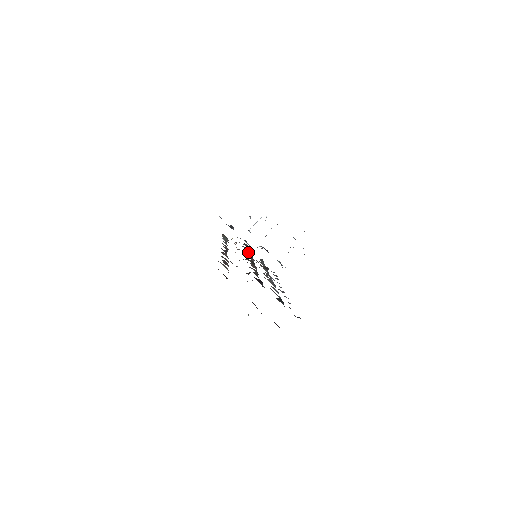
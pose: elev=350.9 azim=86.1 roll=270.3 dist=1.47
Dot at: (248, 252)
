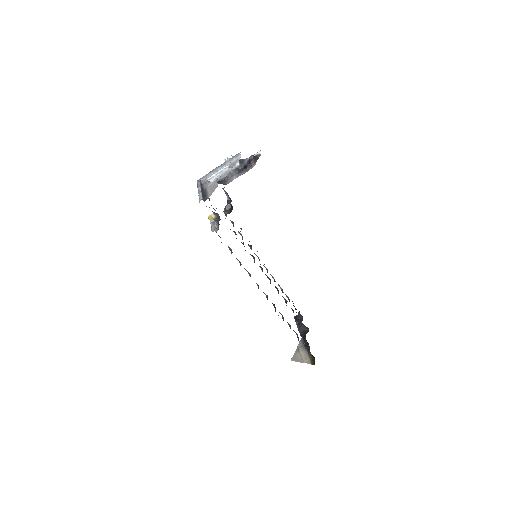
Dot at: occluded
